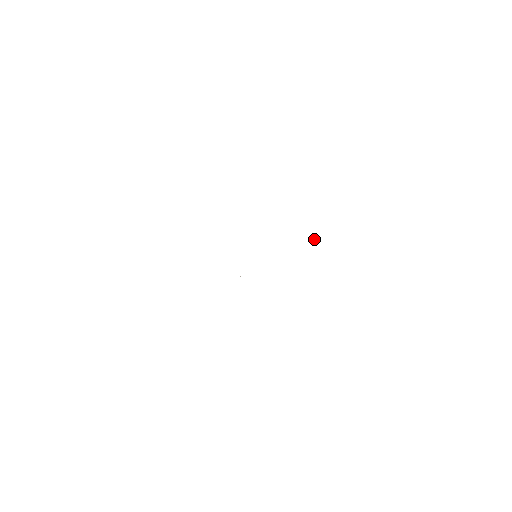
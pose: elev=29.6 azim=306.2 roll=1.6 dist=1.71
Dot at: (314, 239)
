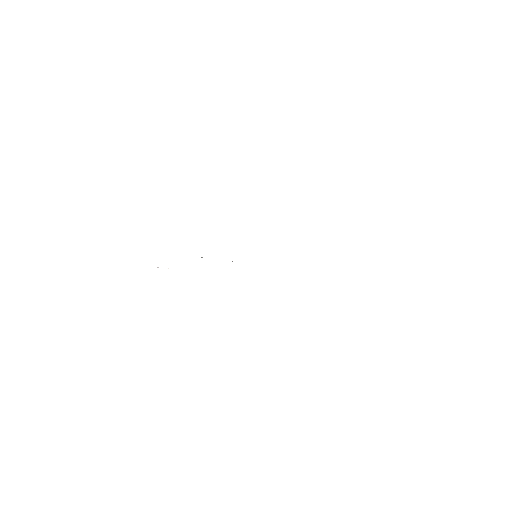
Dot at: occluded
